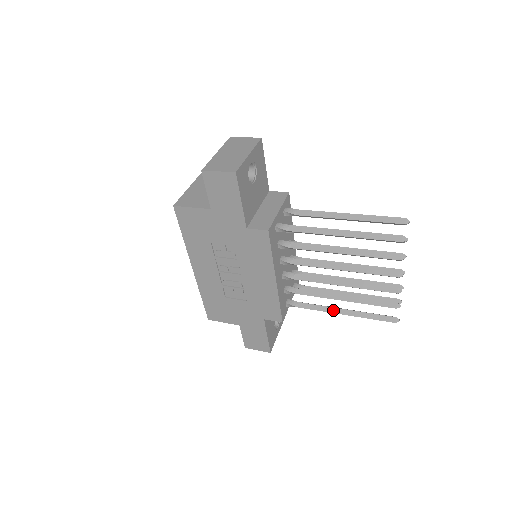
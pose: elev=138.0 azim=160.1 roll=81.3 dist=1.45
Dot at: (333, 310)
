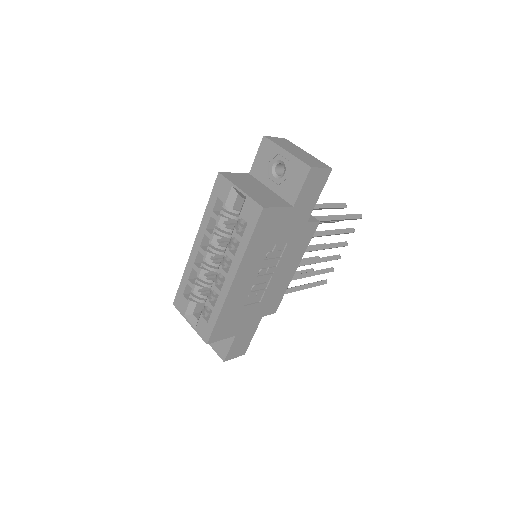
Dot at: (297, 288)
